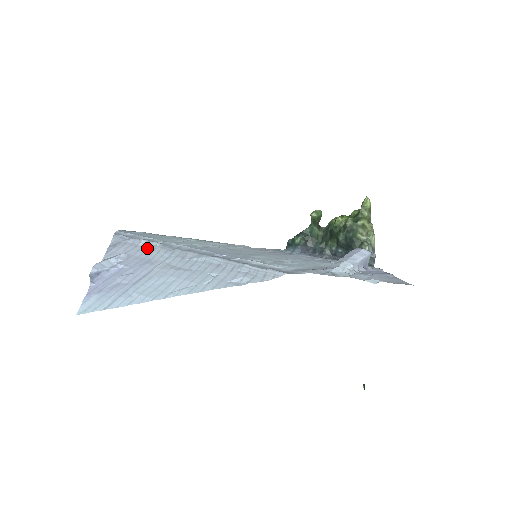
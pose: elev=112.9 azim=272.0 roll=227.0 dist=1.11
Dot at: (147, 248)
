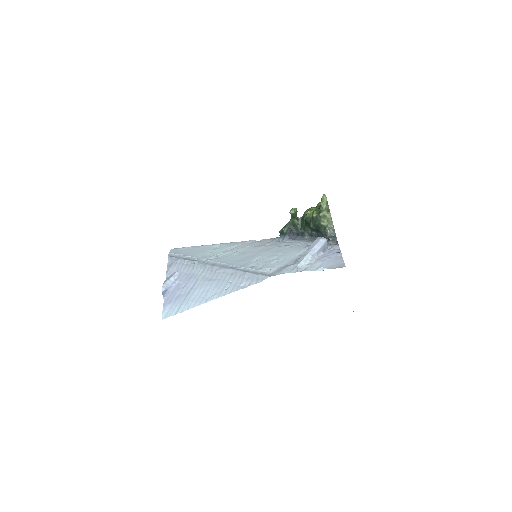
Dot at: (190, 265)
